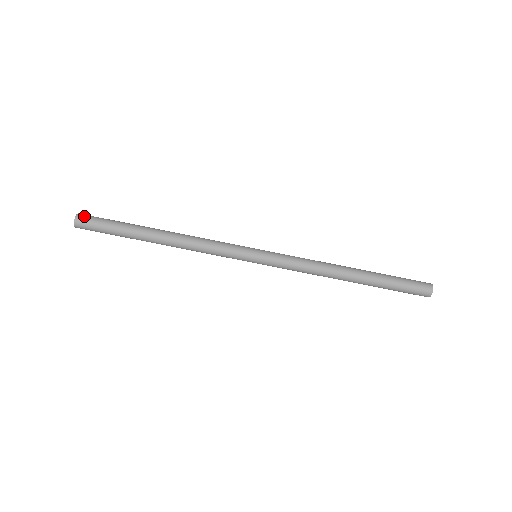
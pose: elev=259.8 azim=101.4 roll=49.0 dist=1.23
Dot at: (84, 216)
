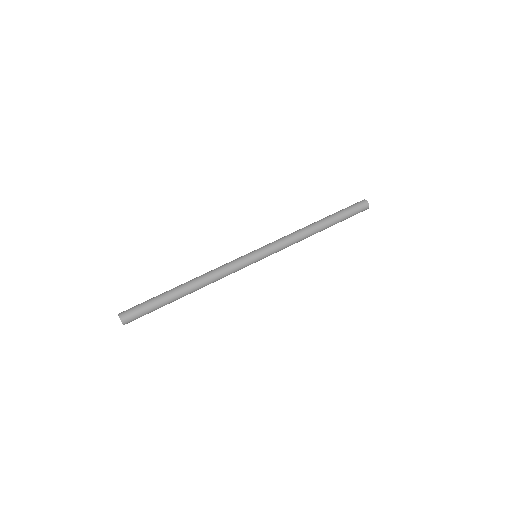
Dot at: (125, 312)
